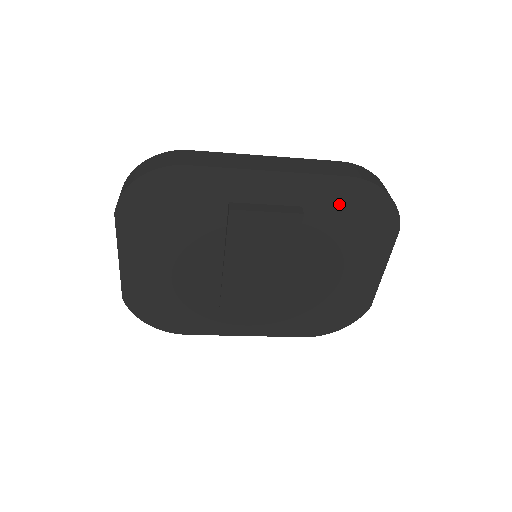
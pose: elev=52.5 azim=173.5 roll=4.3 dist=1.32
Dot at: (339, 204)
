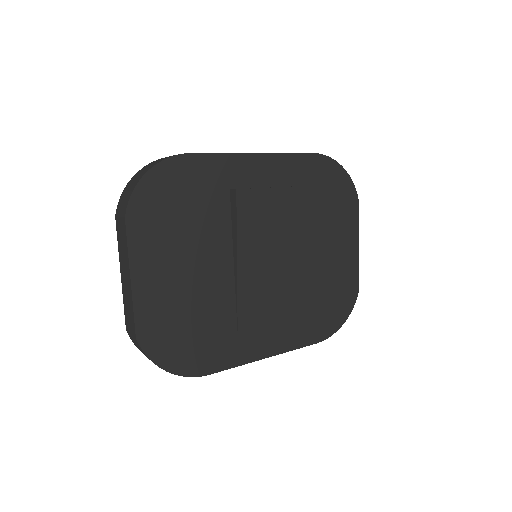
Dot at: (313, 181)
